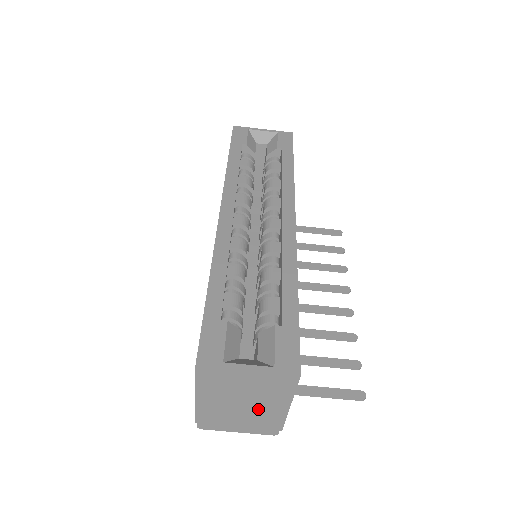
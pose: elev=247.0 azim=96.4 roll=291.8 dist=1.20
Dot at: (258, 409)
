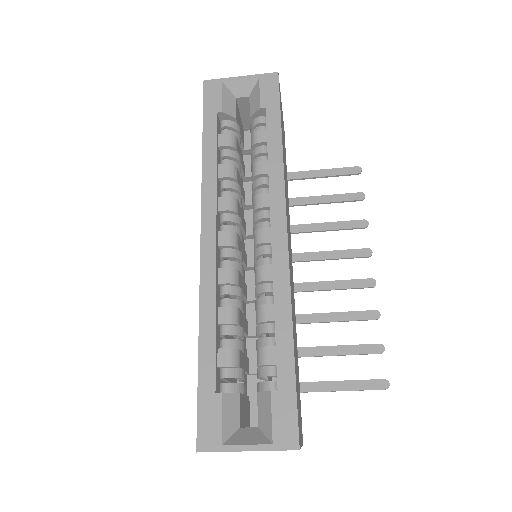
Dot at: occluded
